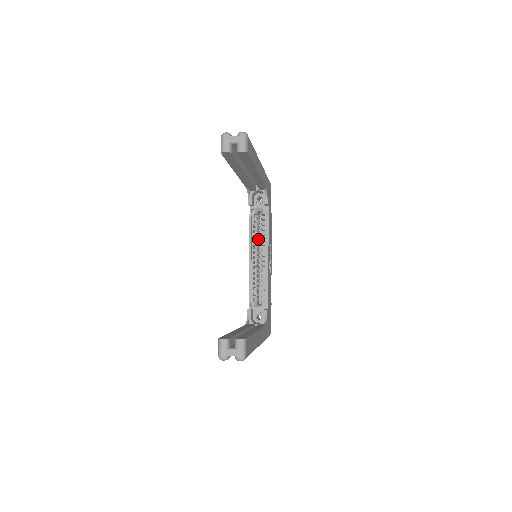
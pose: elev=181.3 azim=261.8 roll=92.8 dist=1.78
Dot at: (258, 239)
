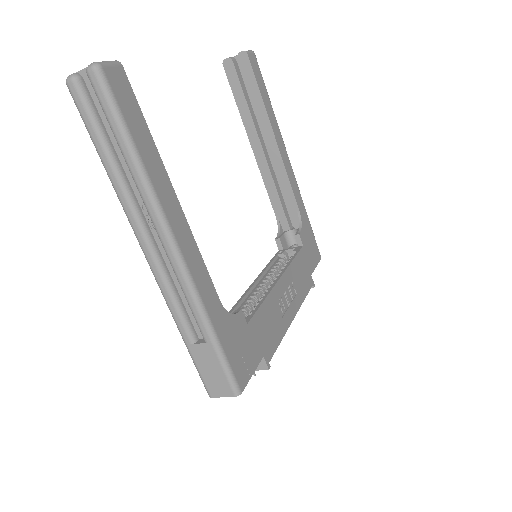
Dot at: occluded
